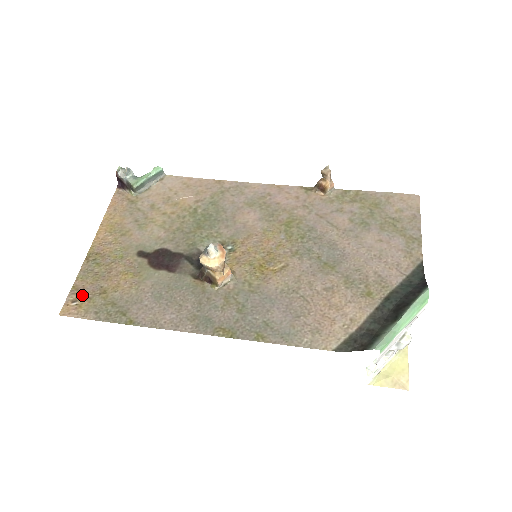
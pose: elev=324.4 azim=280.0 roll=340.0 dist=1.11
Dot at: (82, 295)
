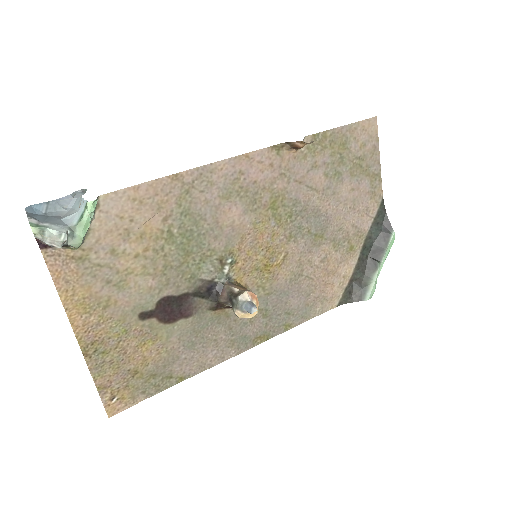
Dot at: (115, 389)
